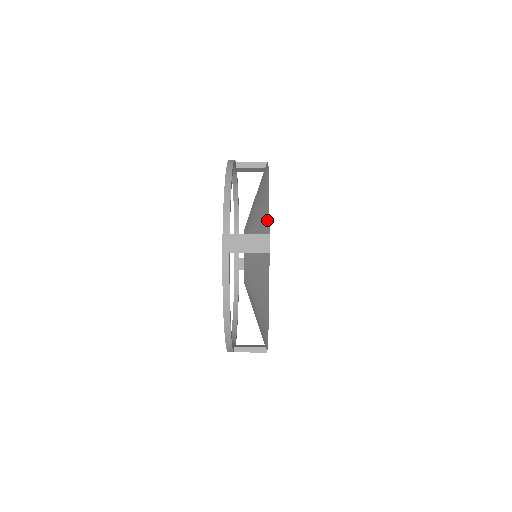
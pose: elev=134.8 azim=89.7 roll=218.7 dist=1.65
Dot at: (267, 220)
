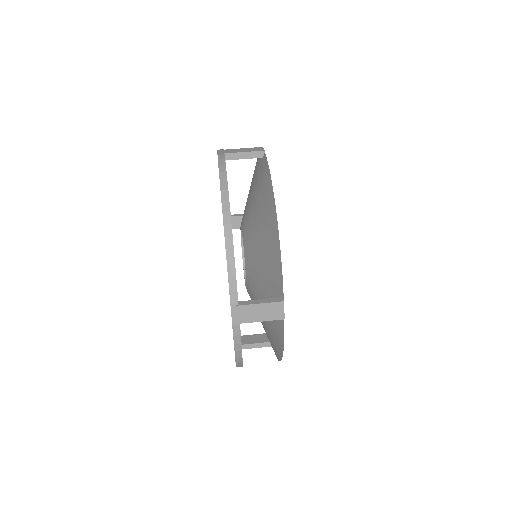
Dot at: (279, 280)
